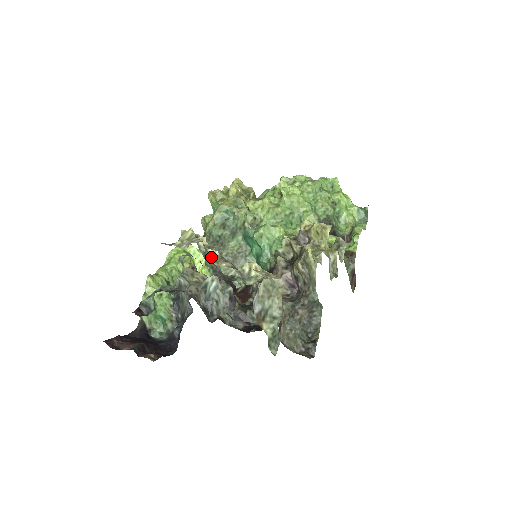
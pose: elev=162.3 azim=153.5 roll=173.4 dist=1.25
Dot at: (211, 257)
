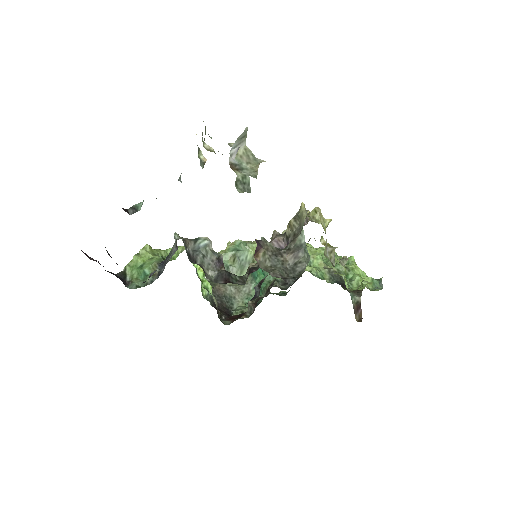
Dot at: (206, 147)
